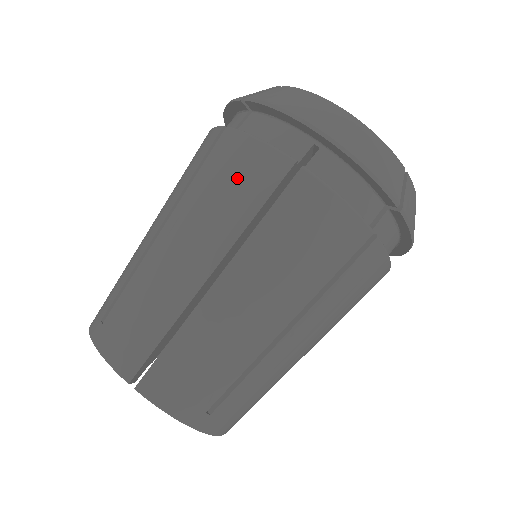
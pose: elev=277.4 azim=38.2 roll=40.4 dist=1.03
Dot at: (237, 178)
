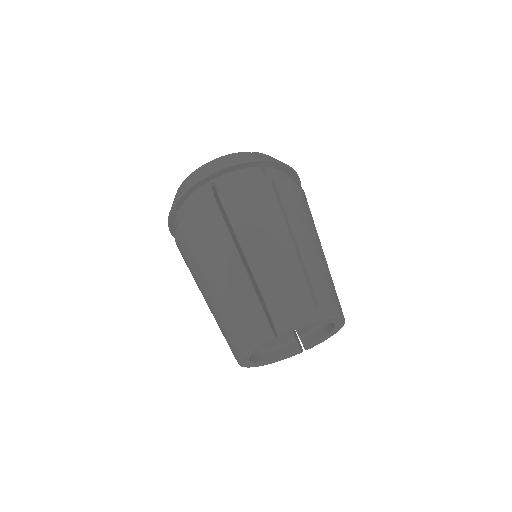
Dot at: (204, 226)
